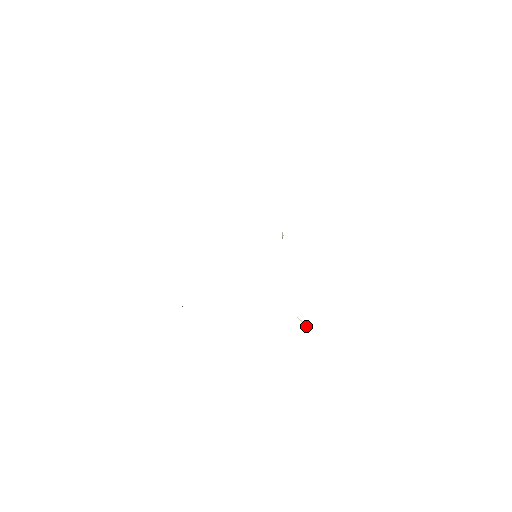
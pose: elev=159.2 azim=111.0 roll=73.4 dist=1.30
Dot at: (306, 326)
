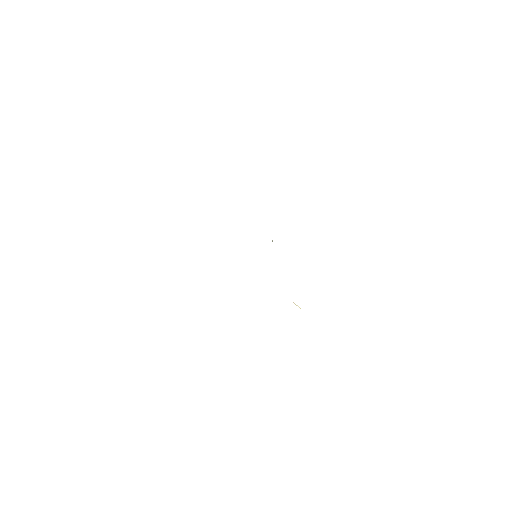
Dot at: occluded
